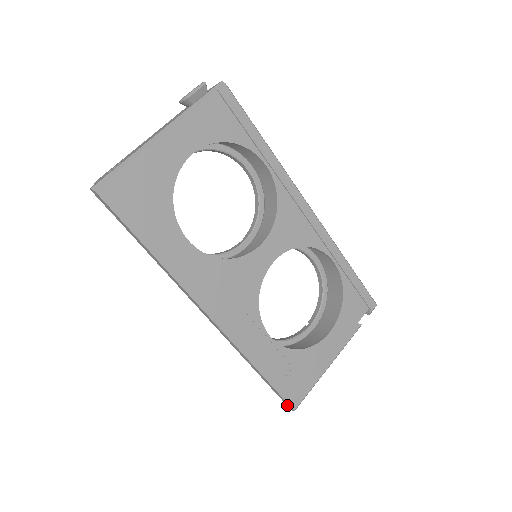
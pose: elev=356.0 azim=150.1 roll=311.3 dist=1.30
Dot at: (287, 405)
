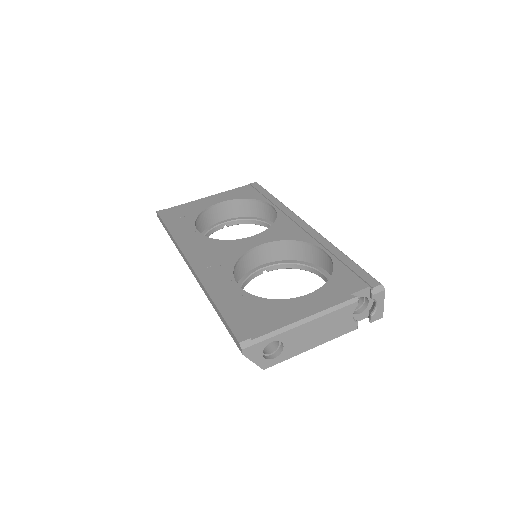
Dot at: (238, 346)
